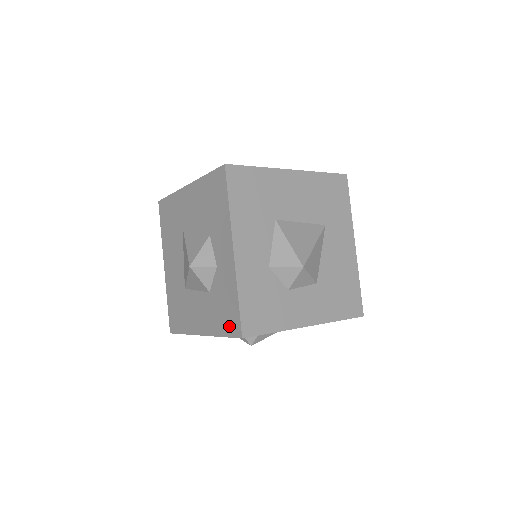
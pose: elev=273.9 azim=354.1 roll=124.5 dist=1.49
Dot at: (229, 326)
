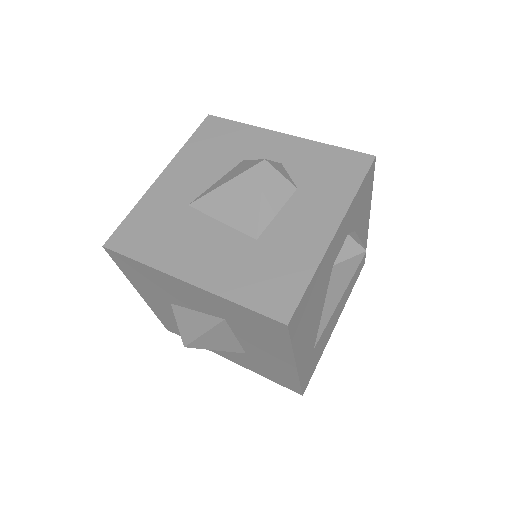
Dot at: (353, 170)
